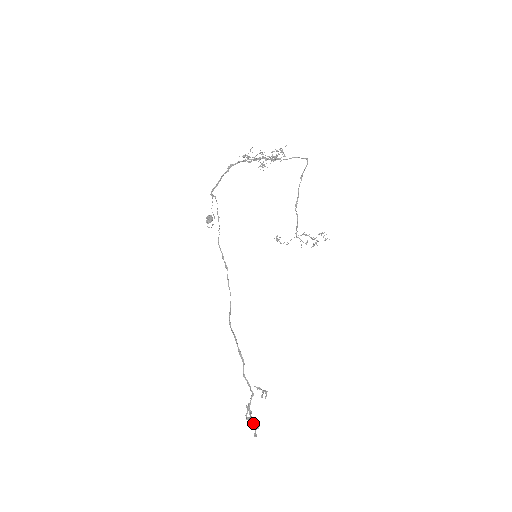
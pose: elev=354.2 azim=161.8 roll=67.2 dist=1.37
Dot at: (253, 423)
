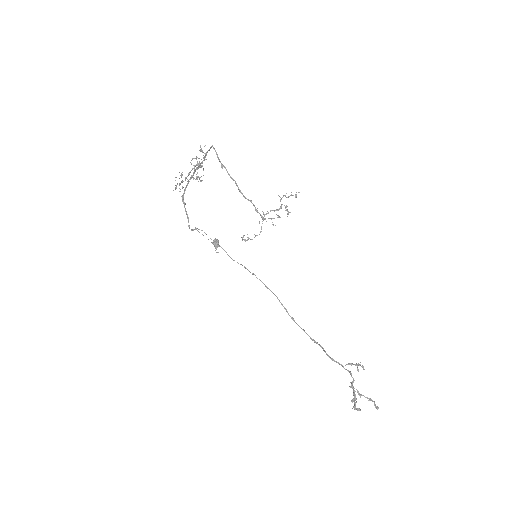
Dot at: (353, 407)
